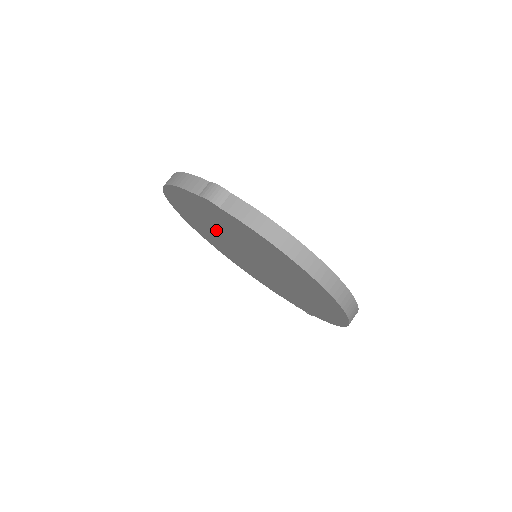
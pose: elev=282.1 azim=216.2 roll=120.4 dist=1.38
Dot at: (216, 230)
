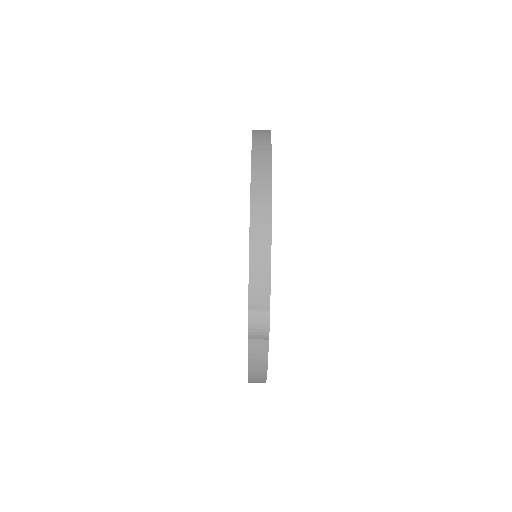
Dot at: occluded
